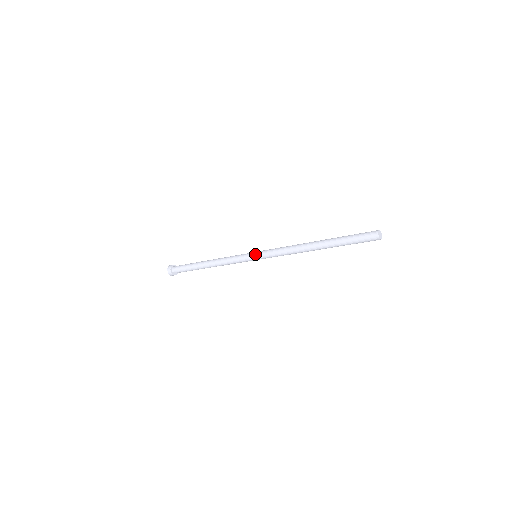
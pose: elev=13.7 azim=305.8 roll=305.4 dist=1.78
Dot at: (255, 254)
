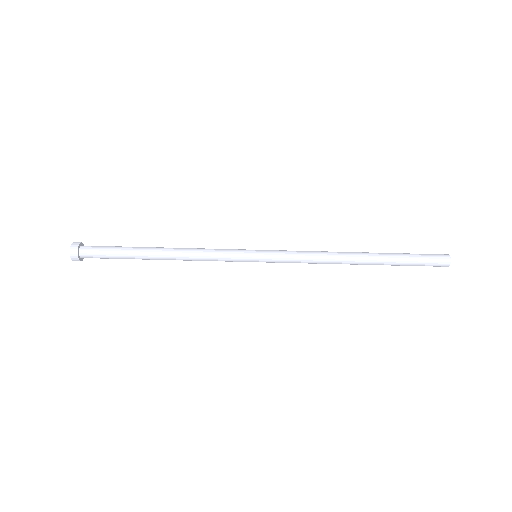
Dot at: occluded
